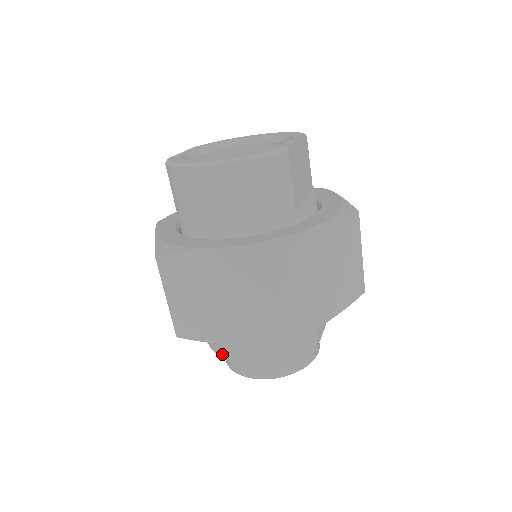
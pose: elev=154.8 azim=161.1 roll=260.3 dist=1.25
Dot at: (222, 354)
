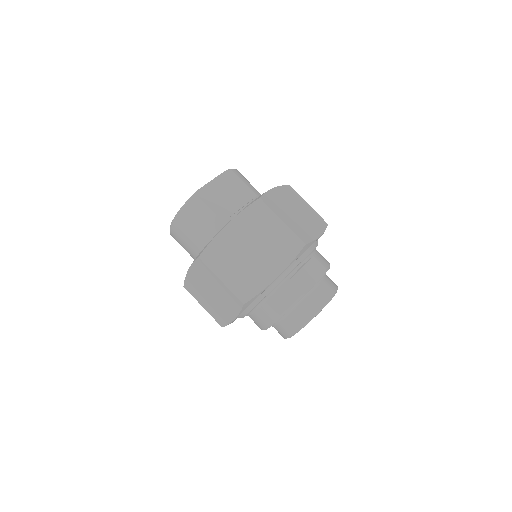
Dot at: (260, 328)
